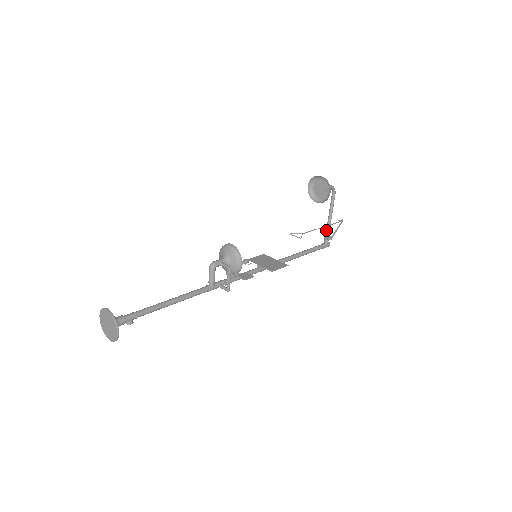
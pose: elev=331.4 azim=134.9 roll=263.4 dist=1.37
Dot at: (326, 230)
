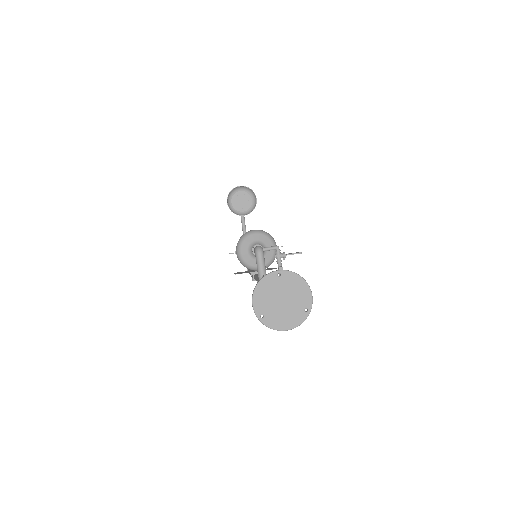
Dot at: occluded
